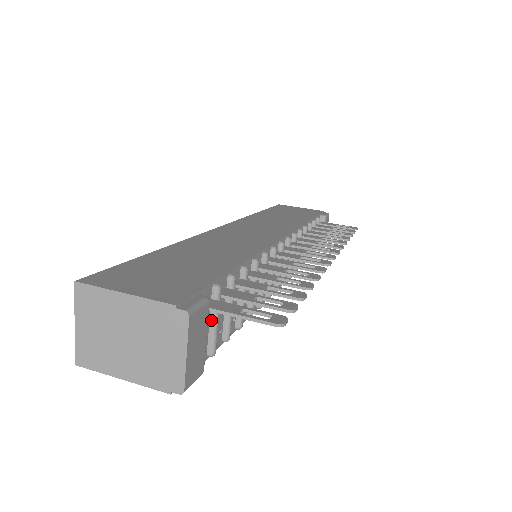
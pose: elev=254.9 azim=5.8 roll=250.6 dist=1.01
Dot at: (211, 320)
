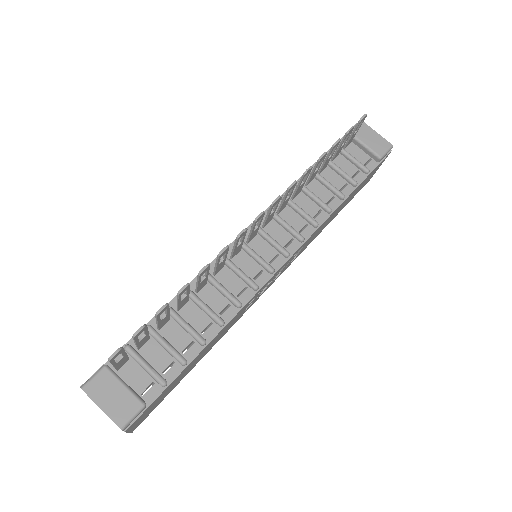
Dot at: (142, 367)
